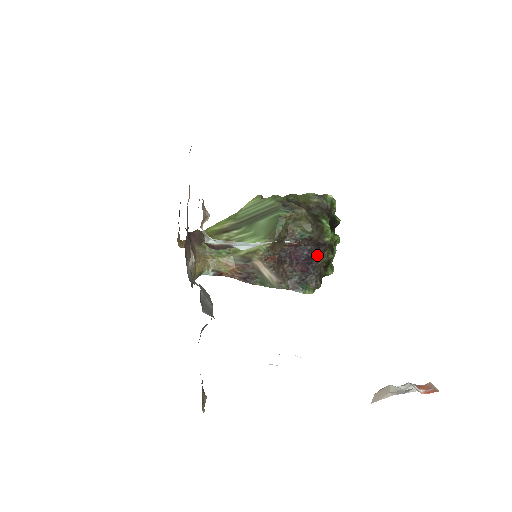
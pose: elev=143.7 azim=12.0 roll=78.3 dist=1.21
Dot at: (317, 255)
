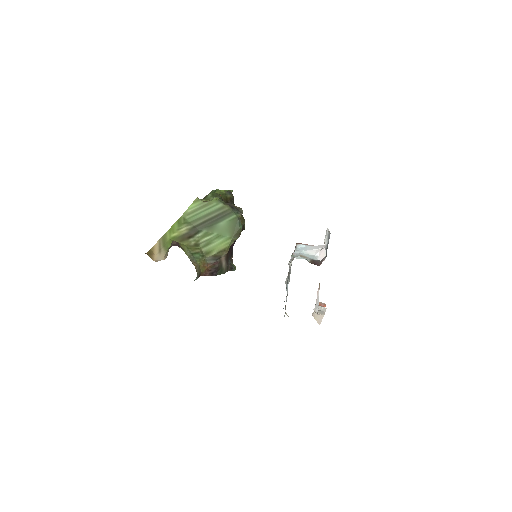
Dot at: occluded
